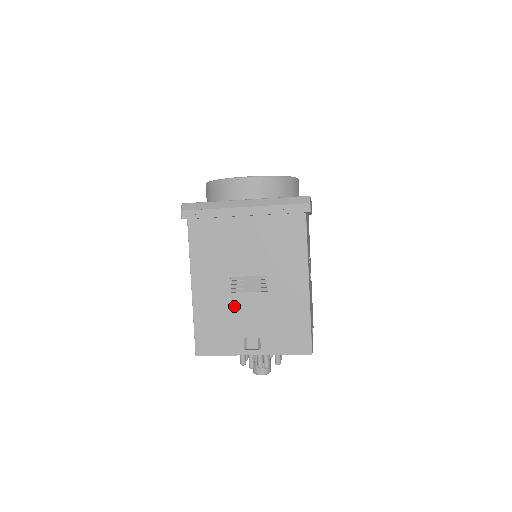
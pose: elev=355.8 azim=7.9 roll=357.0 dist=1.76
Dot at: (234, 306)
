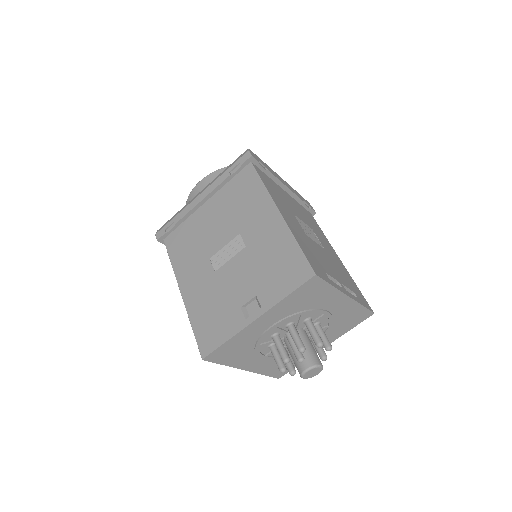
Dot at: (221, 282)
